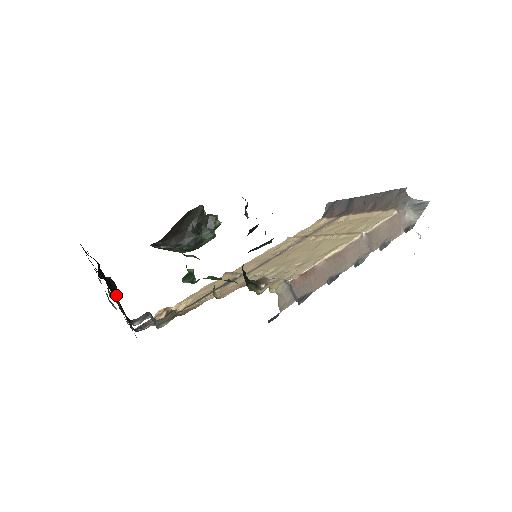
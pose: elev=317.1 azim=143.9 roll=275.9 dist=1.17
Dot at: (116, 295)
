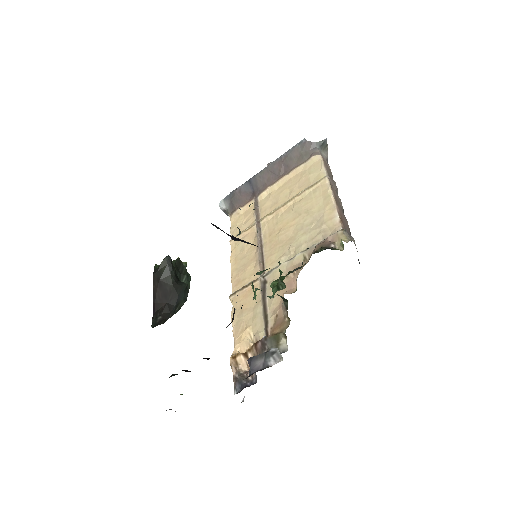
Dot at: occluded
